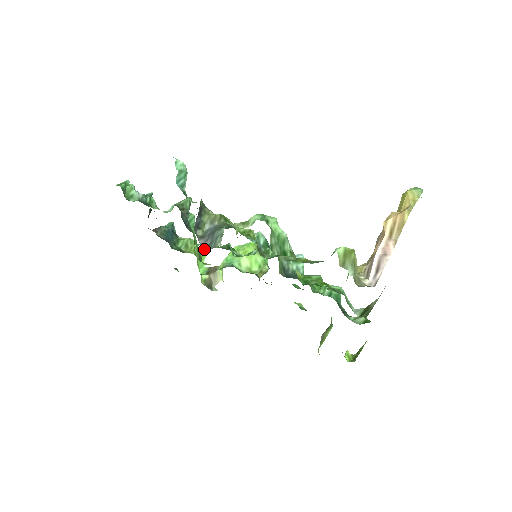
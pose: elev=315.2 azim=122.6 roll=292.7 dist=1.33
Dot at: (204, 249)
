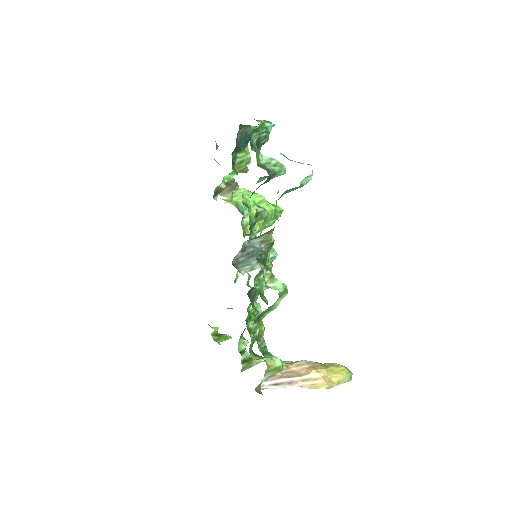
Dot at: (233, 262)
